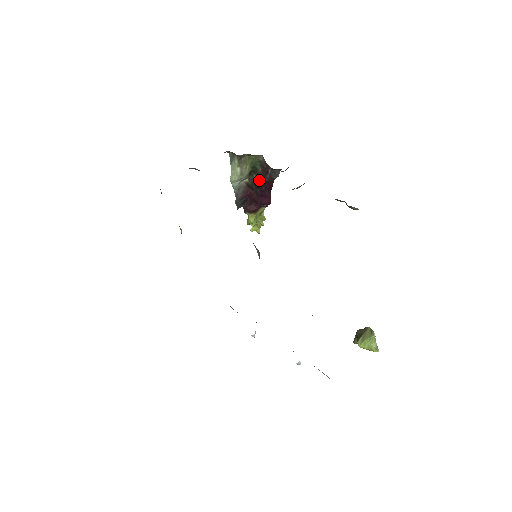
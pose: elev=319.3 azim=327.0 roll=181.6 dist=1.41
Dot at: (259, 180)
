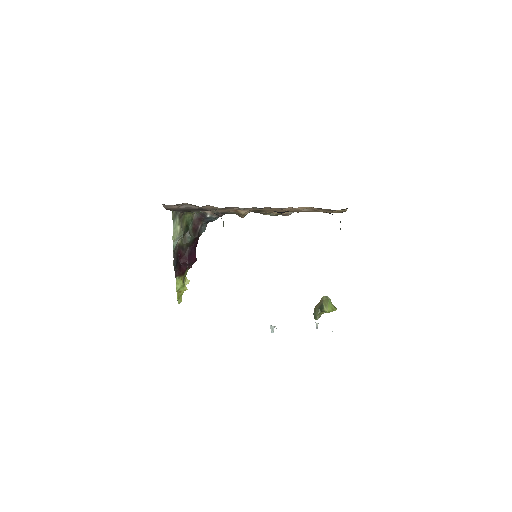
Dot at: (191, 237)
